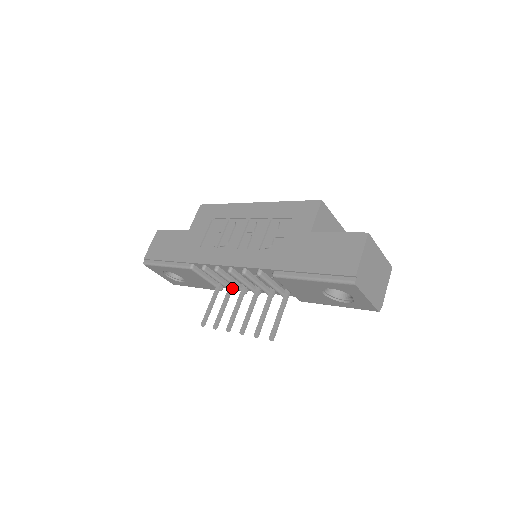
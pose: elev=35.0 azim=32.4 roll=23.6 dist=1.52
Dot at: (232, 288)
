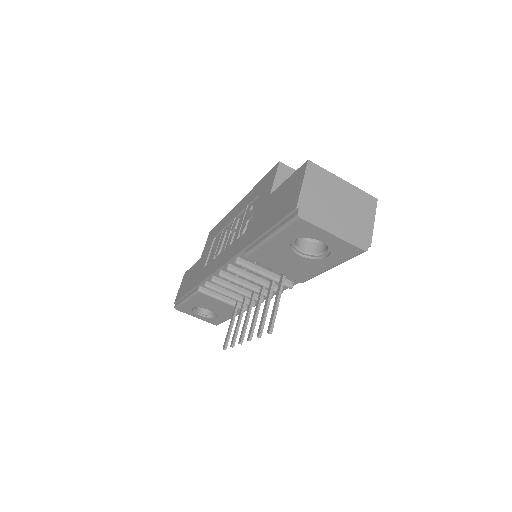
Dot at: (245, 300)
